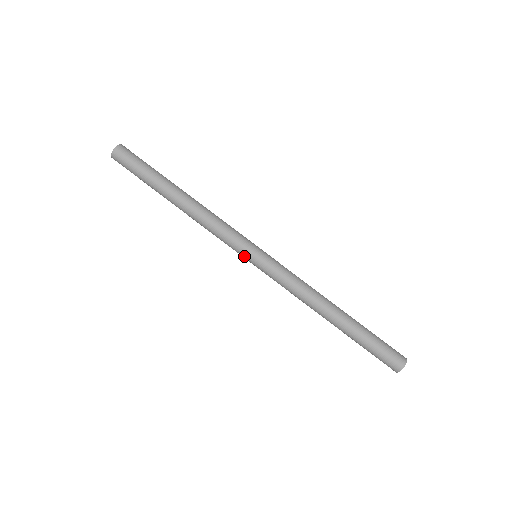
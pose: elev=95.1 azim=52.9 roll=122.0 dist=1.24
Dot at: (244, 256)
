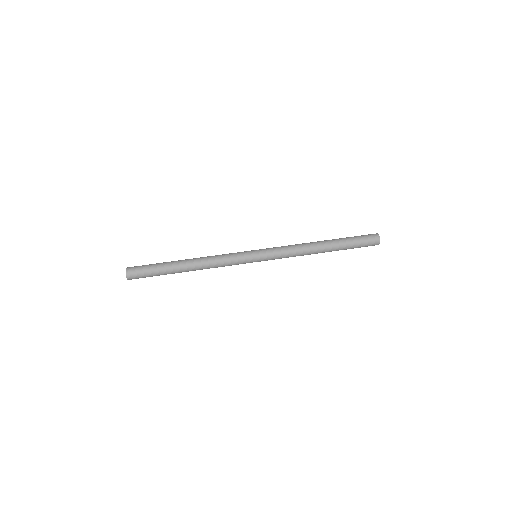
Dot at: (250, 257)
